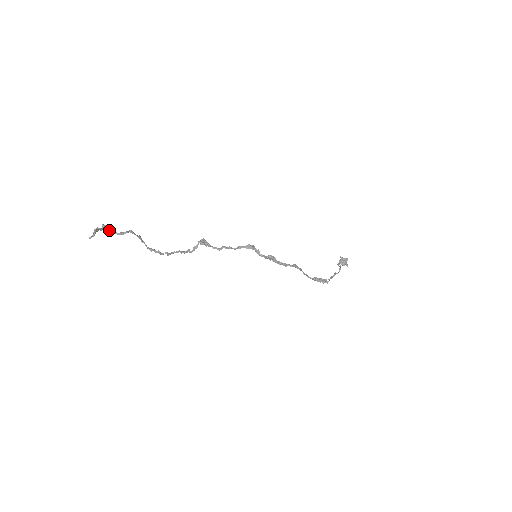
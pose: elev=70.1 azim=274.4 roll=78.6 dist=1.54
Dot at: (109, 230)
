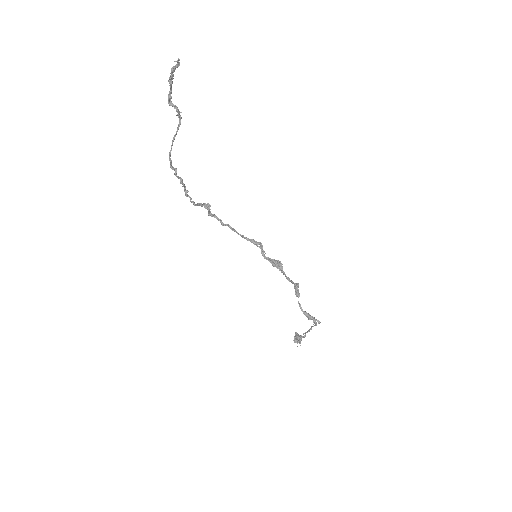
Dot at: (170, 90)
